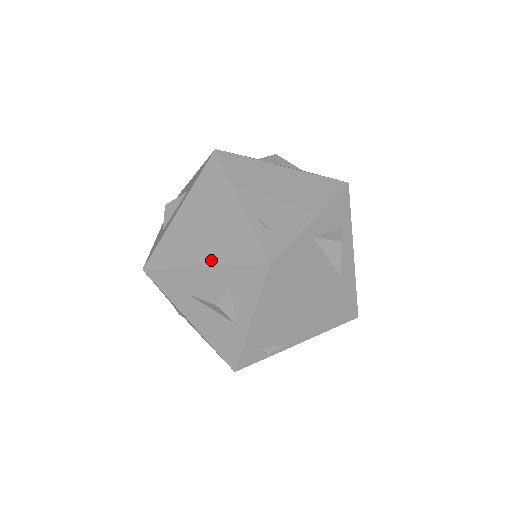
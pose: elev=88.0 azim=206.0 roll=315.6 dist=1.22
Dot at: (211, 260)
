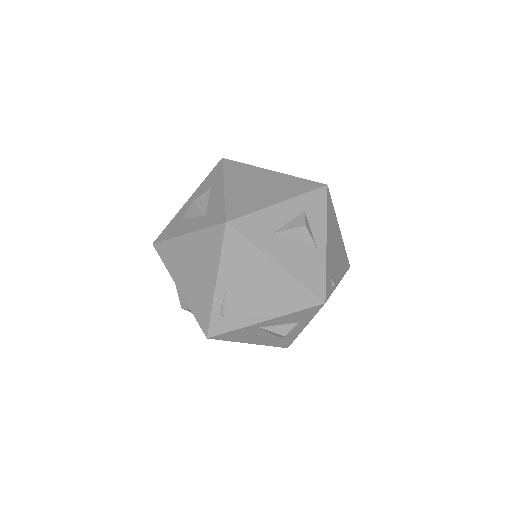
Dot at: (284, 197)
